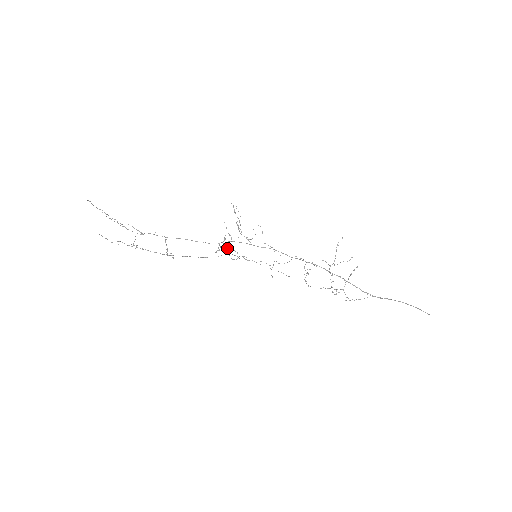
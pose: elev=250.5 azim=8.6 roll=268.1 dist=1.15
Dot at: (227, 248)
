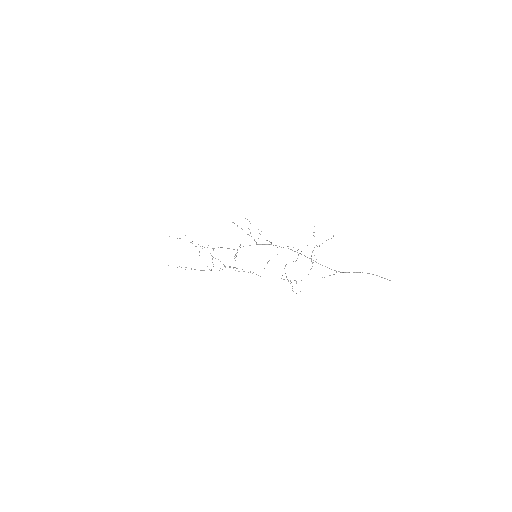
Dot at: occluded
